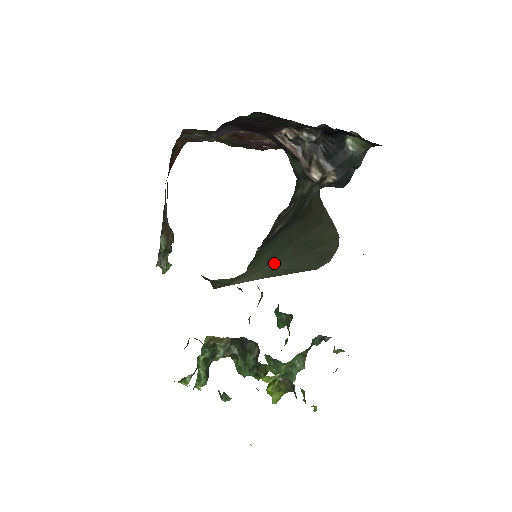
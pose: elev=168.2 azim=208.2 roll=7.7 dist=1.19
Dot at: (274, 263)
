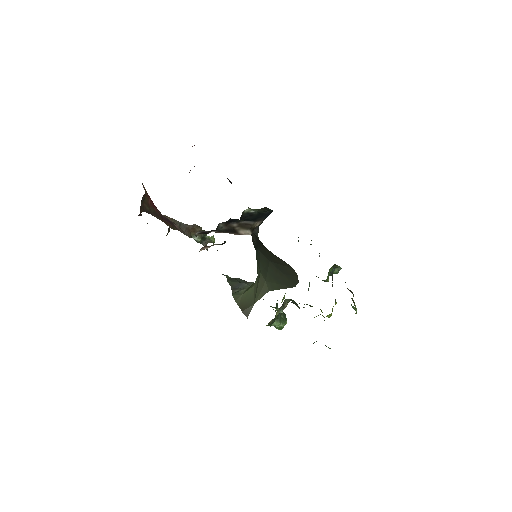
Dot at: (268, 278)
